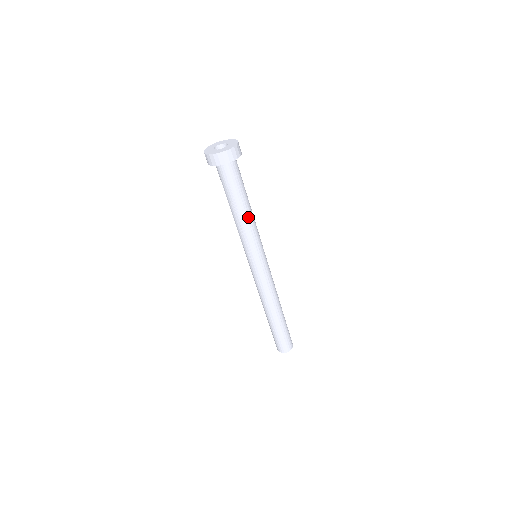
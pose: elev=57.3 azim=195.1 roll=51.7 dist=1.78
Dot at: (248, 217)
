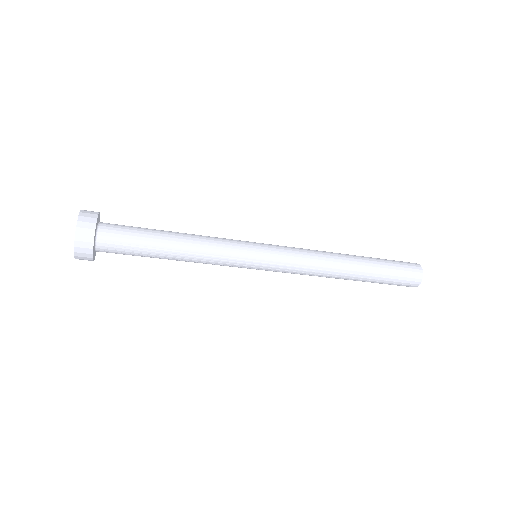
Dot at: (188, 255)
